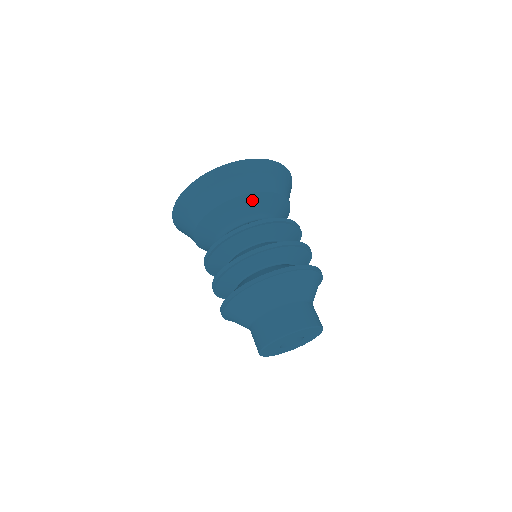
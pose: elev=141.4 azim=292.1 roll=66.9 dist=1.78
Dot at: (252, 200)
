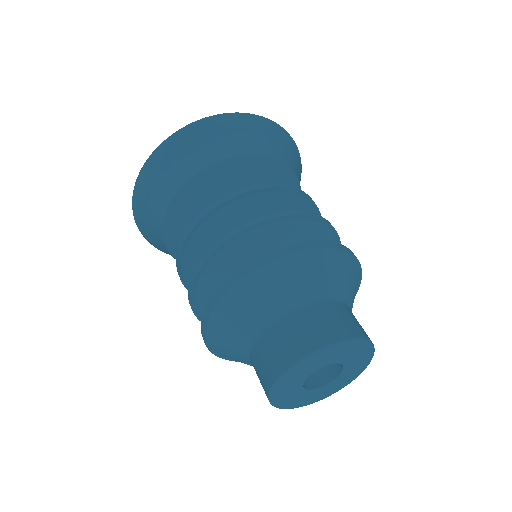
Dot at: (280, 173)
